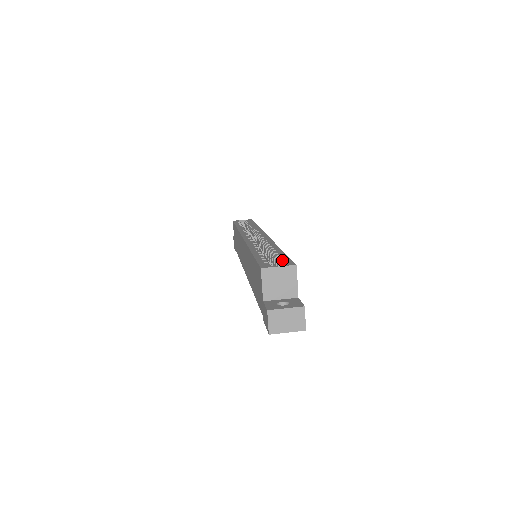
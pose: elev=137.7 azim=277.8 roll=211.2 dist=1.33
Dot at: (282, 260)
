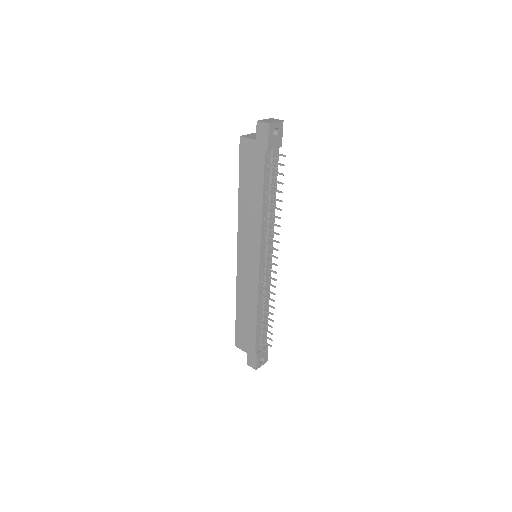
Dot at: occluded
